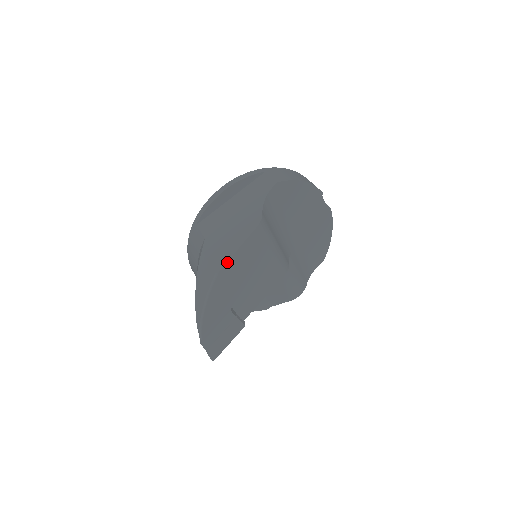
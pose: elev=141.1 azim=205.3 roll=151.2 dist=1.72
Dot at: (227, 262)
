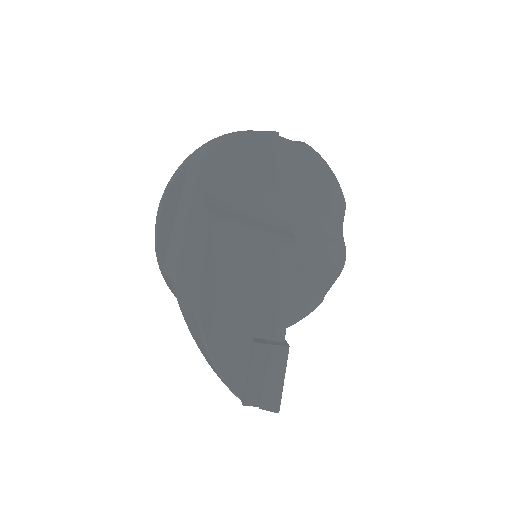
Dot at: (200, 293)
